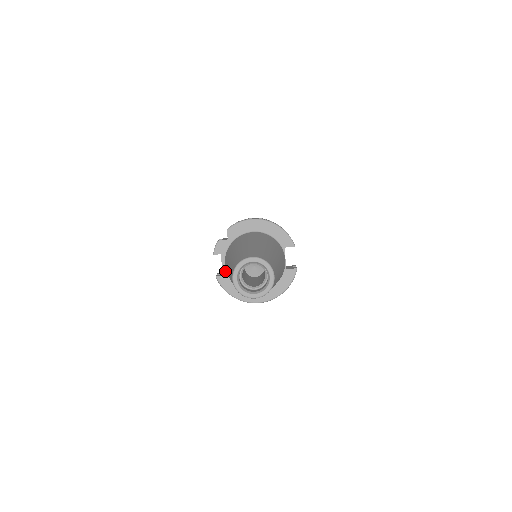
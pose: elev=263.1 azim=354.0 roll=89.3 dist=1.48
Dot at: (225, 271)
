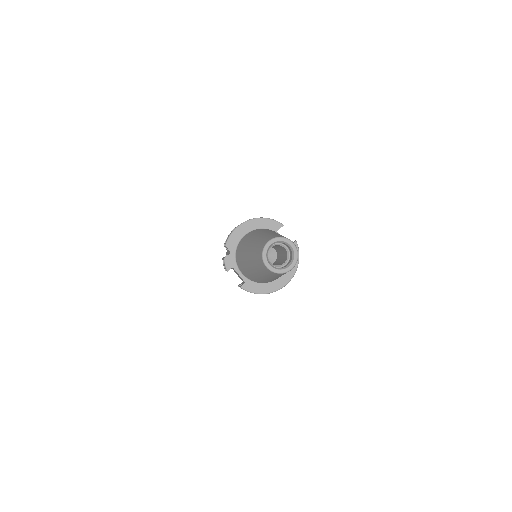
Dot at: (244, 278)
